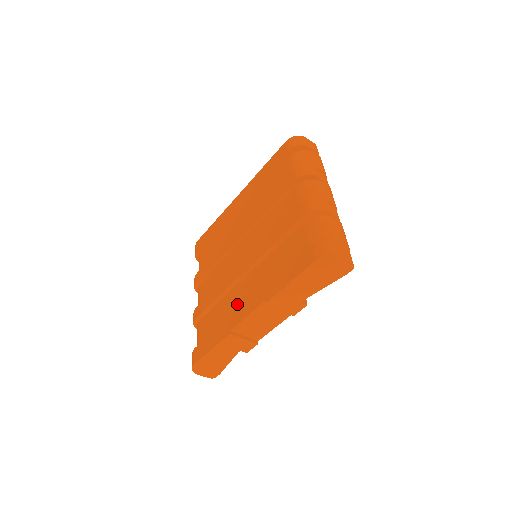
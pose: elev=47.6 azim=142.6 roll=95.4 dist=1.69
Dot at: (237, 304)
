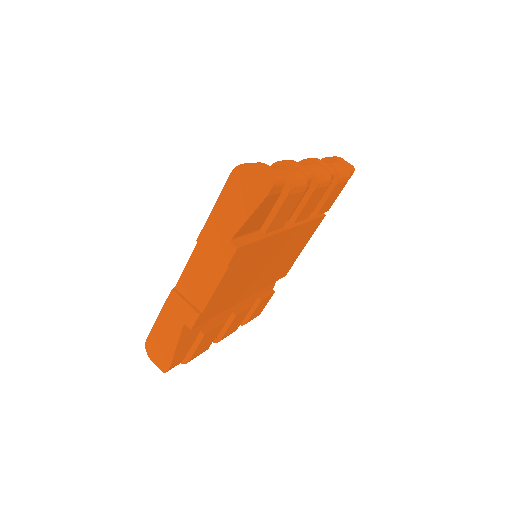
Dot at: occluded
